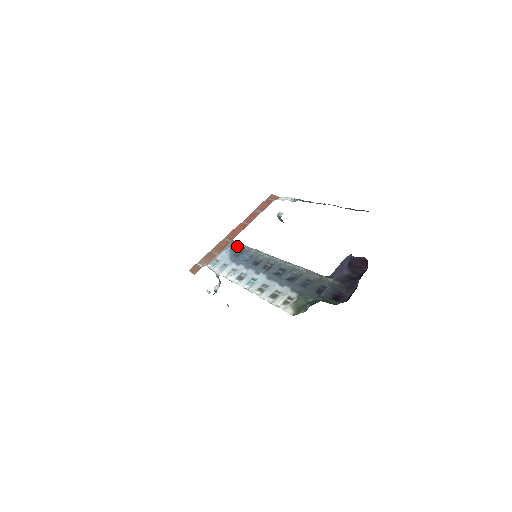
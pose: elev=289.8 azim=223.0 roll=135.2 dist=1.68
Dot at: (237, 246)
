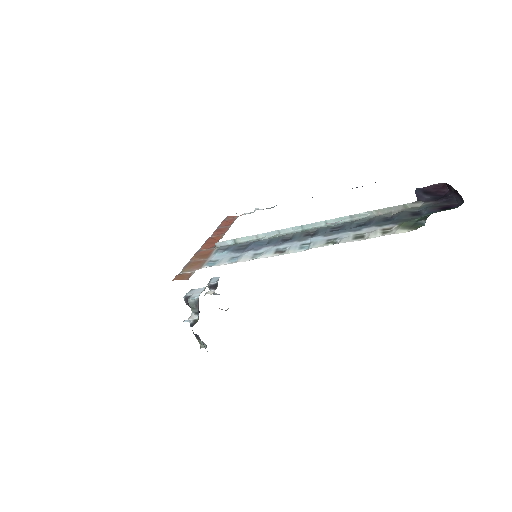
Dot at: (233, 245)
